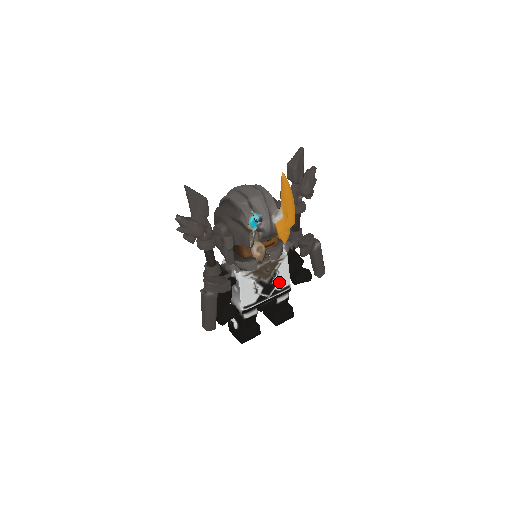
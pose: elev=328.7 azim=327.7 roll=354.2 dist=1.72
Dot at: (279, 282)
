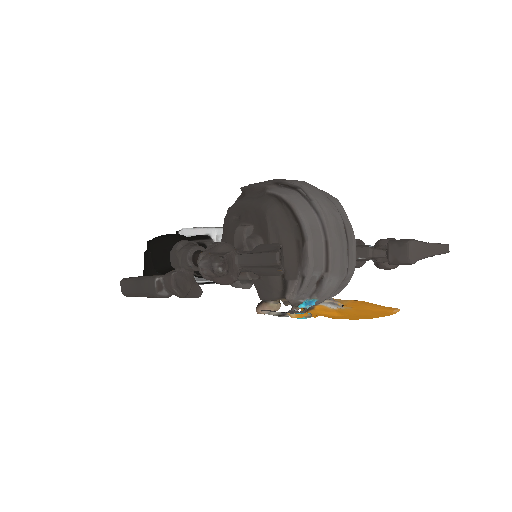
Dot at: occluded
